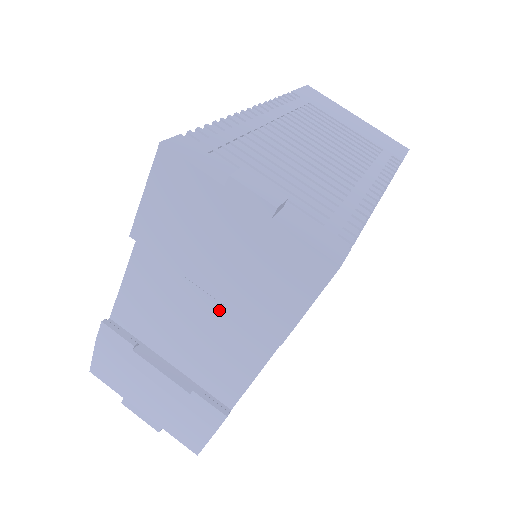
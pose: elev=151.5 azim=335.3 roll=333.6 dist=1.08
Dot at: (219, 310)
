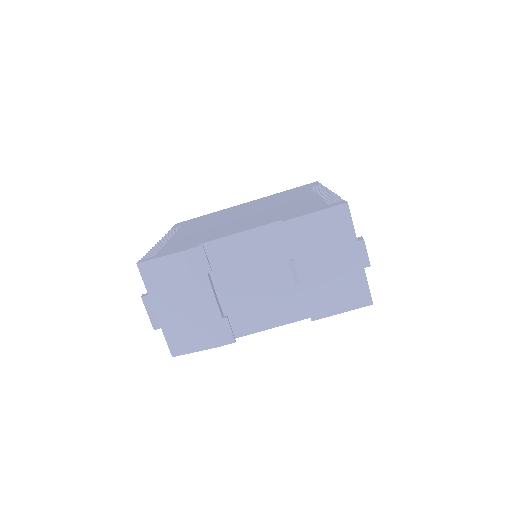
Dot at: (285, 285)
